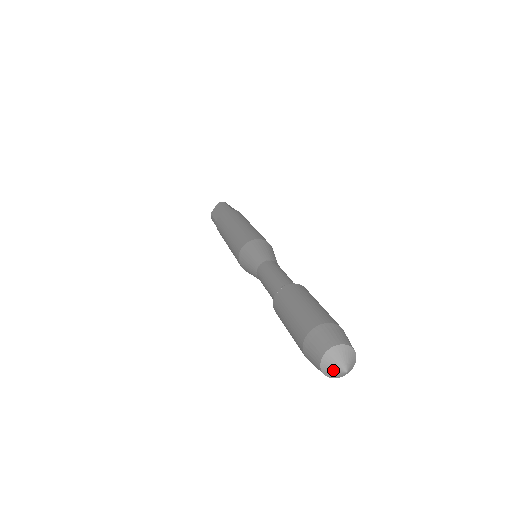
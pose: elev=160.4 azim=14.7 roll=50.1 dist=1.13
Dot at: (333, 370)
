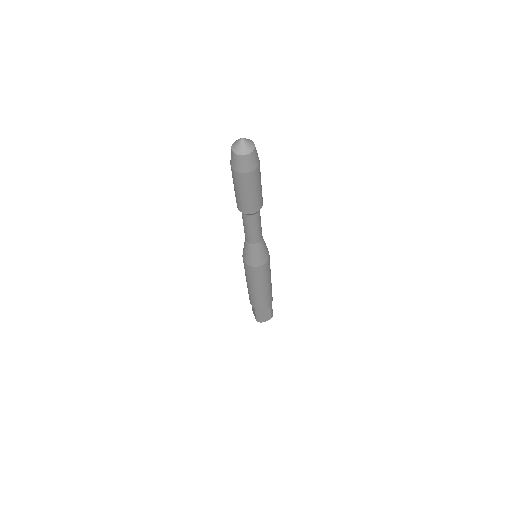
Dot at: (237, 141)
